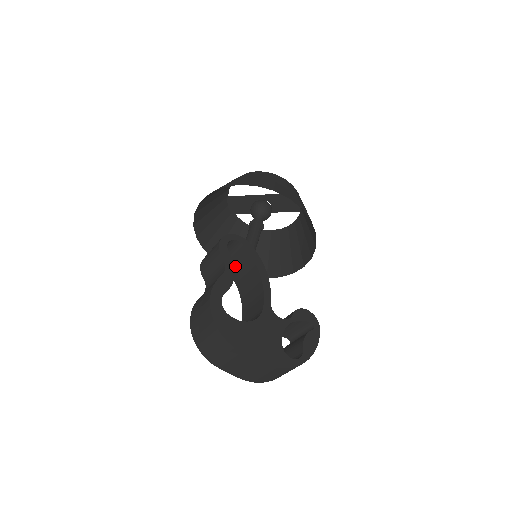
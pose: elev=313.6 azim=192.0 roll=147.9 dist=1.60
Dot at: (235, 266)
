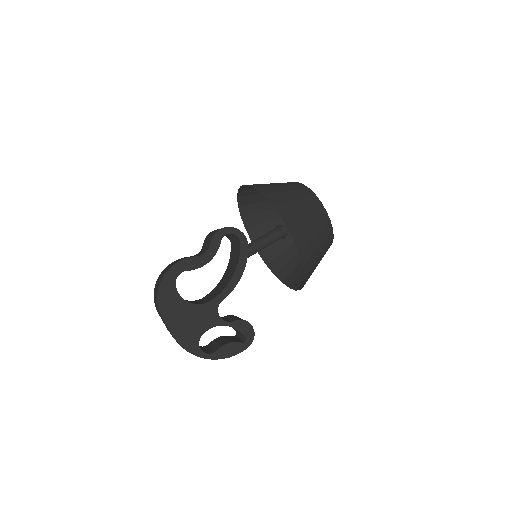
Dot at: (233, 252)
